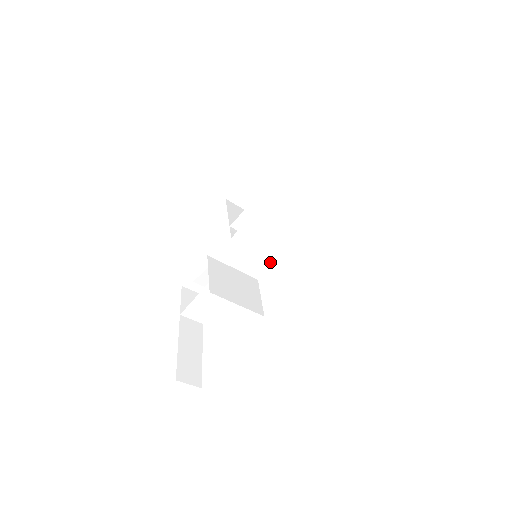
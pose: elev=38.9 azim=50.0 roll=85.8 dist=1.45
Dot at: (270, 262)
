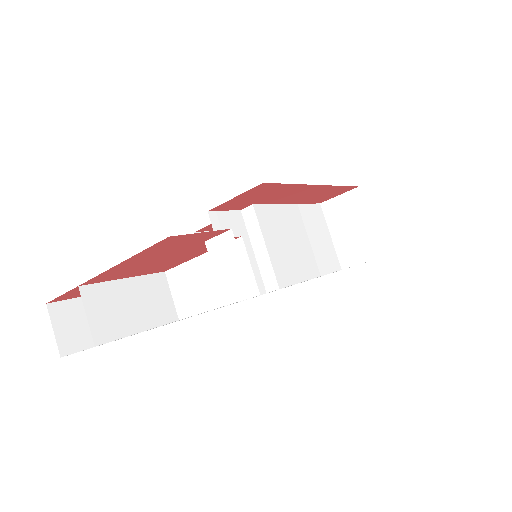
Dot at: occluded
